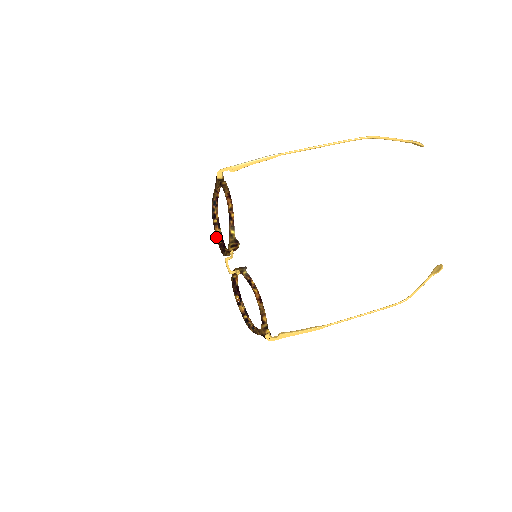
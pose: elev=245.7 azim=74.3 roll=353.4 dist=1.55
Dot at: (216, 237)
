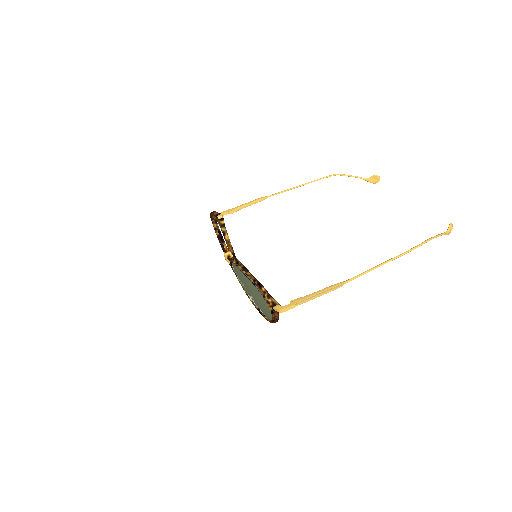
Dot at: occluded
